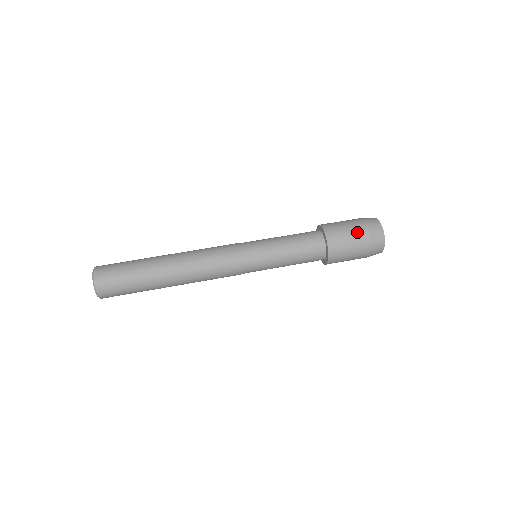
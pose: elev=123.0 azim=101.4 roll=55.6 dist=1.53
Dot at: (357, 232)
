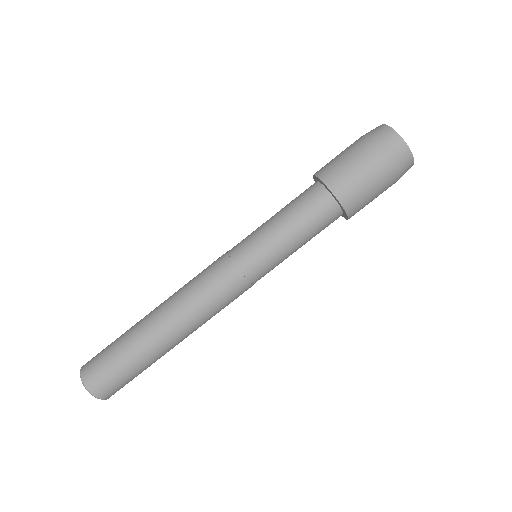
Dot at: (359, 152)
